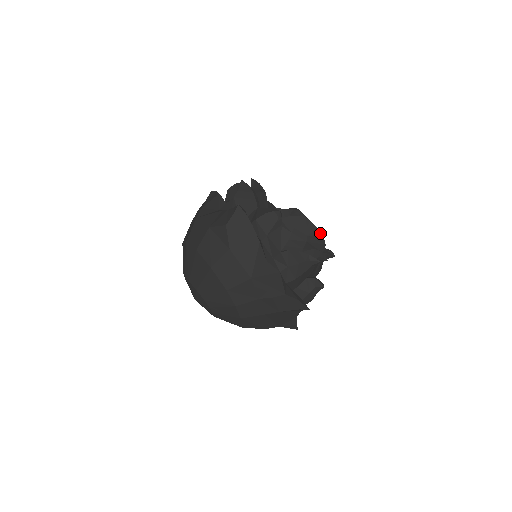
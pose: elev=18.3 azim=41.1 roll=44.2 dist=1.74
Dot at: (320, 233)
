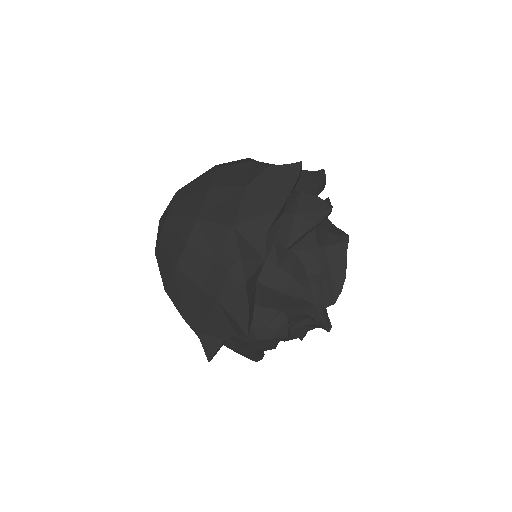
Dot at: (343, 283)
